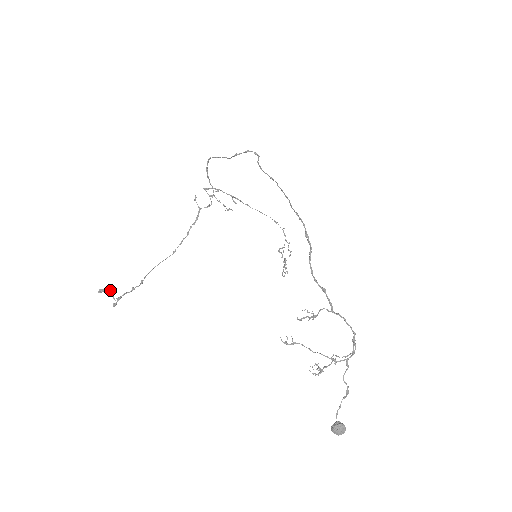
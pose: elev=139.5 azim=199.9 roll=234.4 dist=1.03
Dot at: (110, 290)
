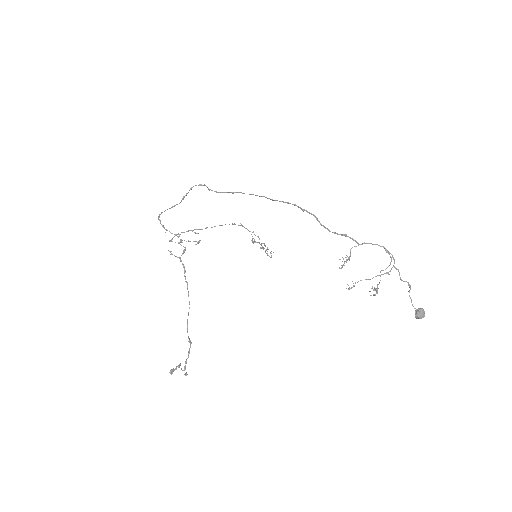
Dot at: (177, 366)
